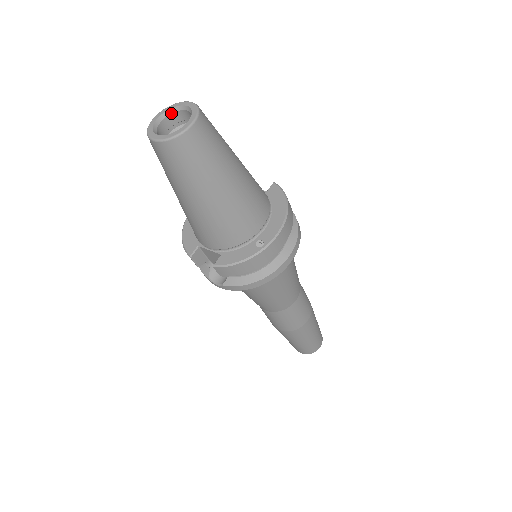
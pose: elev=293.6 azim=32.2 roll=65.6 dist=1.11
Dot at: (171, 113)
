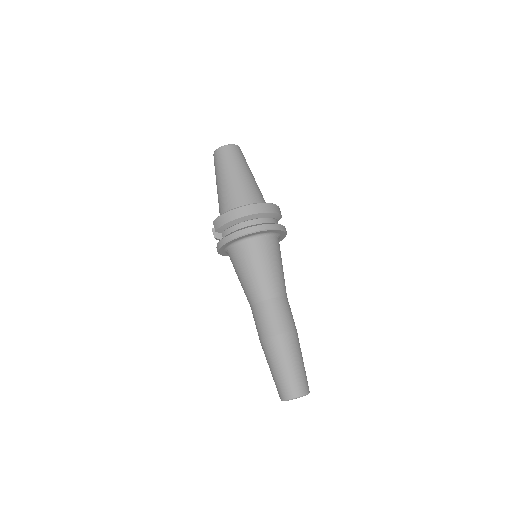
Dot at: occluded
